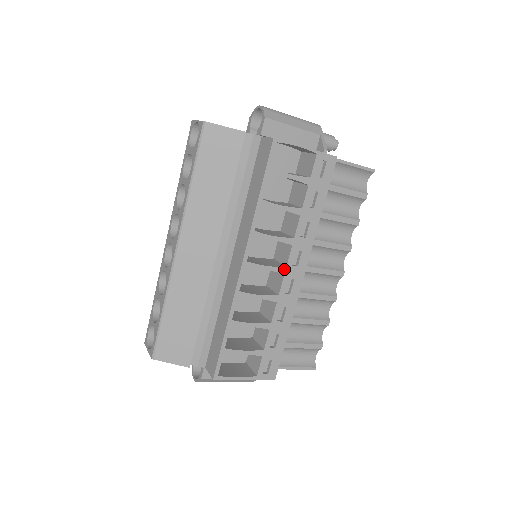
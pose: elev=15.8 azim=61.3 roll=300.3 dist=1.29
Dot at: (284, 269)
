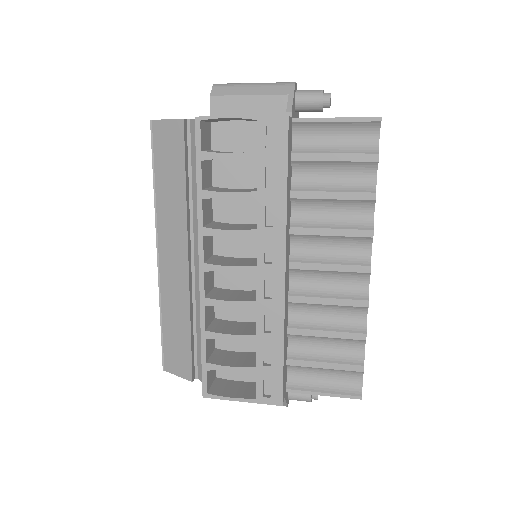
Dot at: (254, 268)
